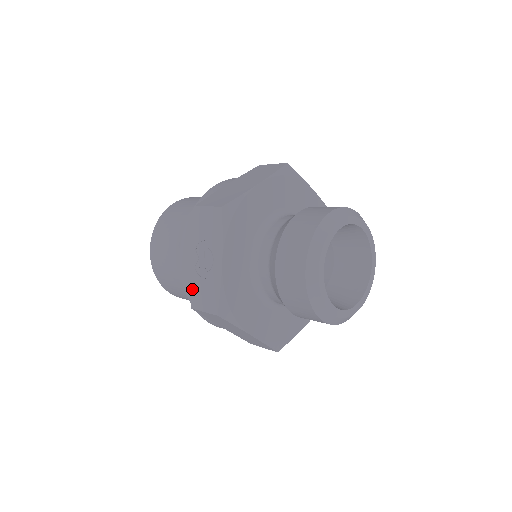
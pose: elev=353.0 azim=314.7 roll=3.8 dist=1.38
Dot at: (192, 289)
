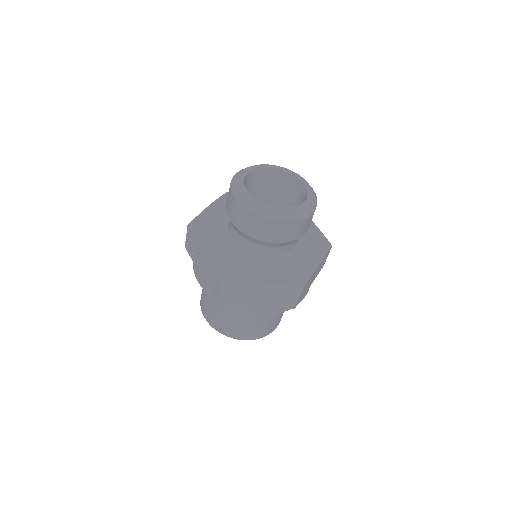
Dot at: (211, 288)
